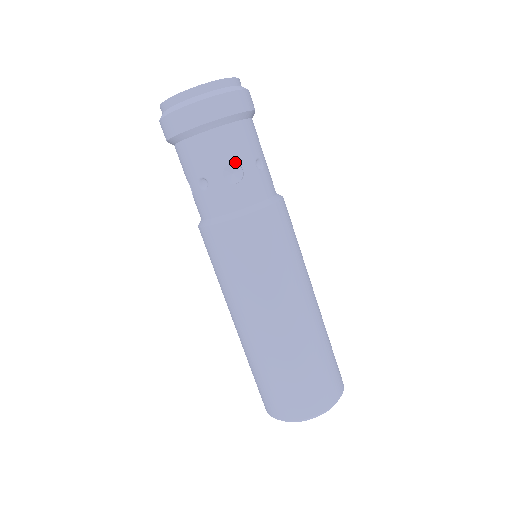
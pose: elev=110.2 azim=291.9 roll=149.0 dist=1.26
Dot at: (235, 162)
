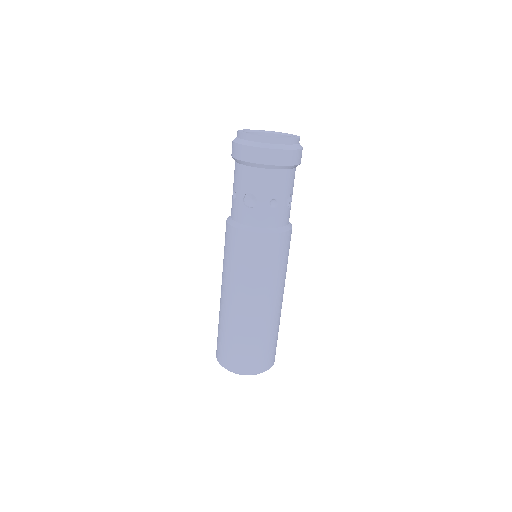
Dot at: (254, 194)
